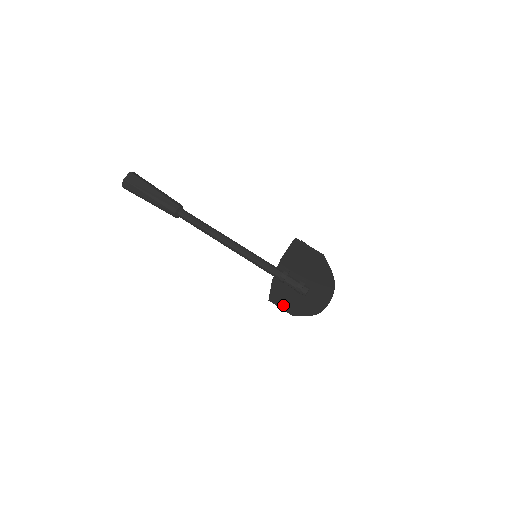
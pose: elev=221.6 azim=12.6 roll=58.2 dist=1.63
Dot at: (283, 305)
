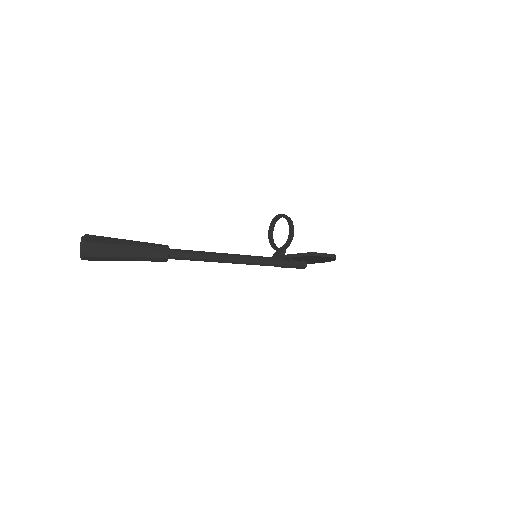
Dot at: occluded
